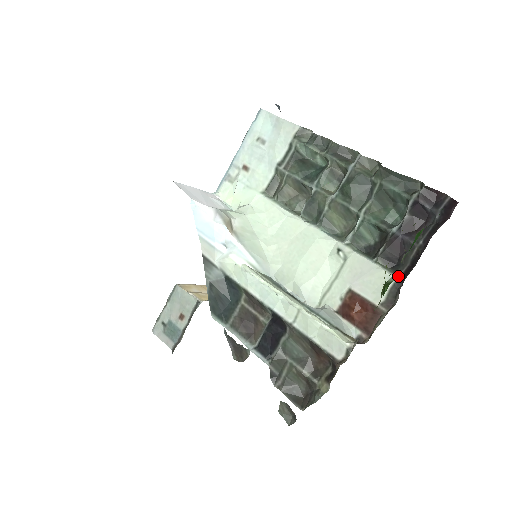
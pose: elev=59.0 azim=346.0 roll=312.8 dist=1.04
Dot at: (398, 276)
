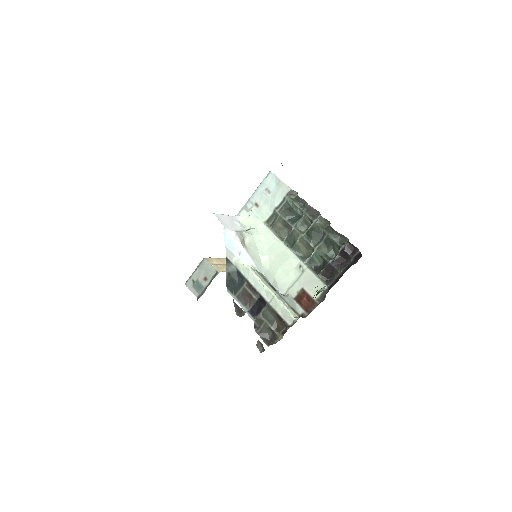
Dot at: (327, 286)
